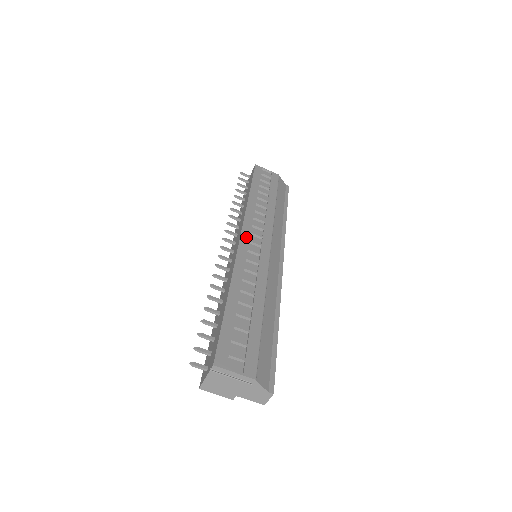
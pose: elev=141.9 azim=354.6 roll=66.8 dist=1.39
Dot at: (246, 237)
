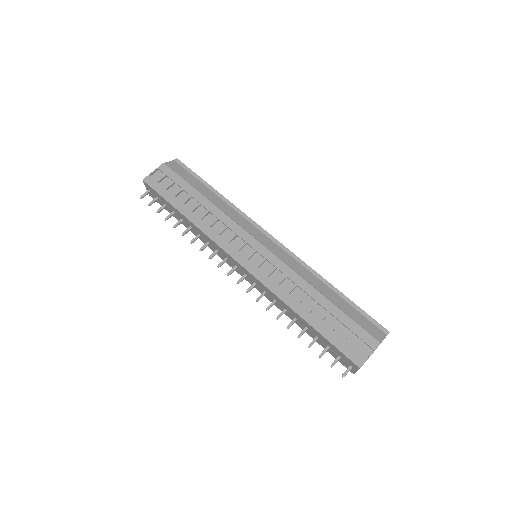
Dot at: (243, 260)
